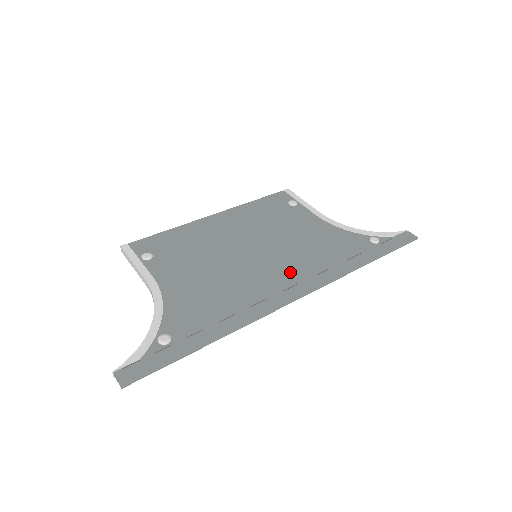
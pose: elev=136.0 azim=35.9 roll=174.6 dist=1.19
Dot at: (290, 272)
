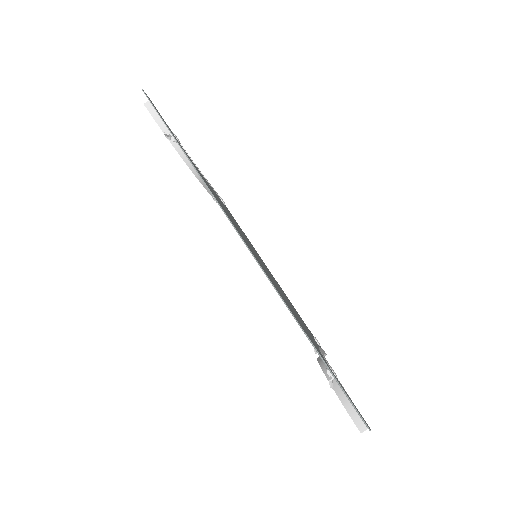
Dot at: occluded
